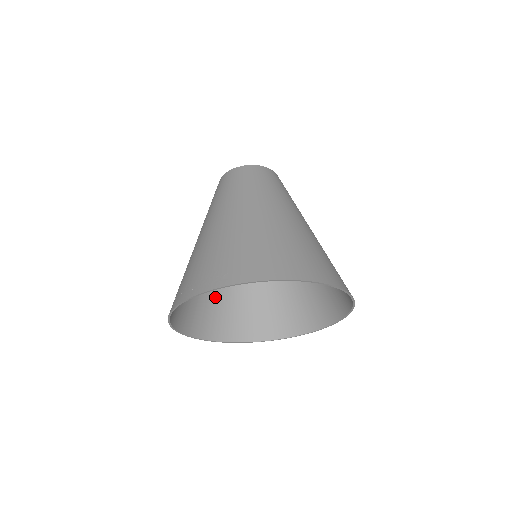
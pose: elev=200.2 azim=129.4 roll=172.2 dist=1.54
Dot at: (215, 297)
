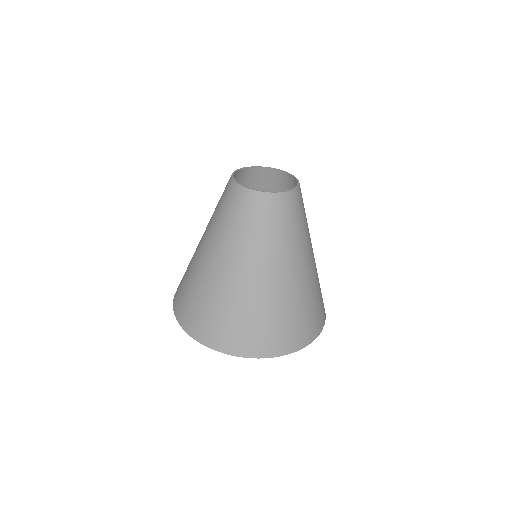
Dot at: occluded
